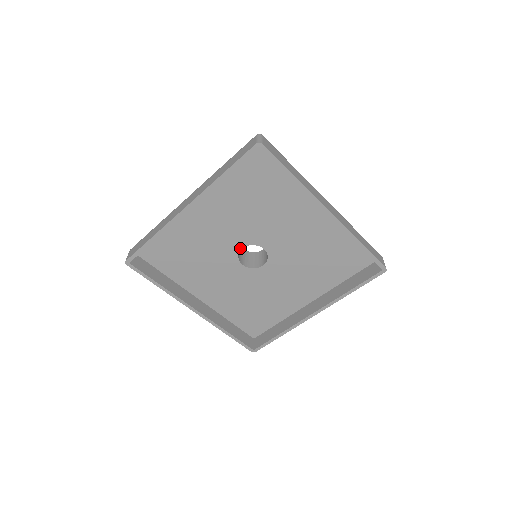
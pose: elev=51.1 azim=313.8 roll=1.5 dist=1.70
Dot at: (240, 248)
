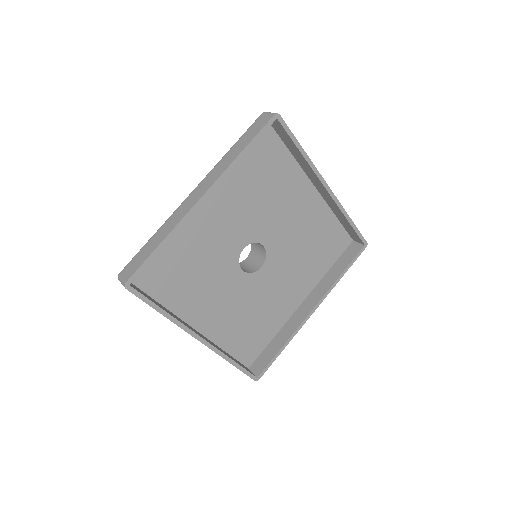
Dot at: (241, 249)
